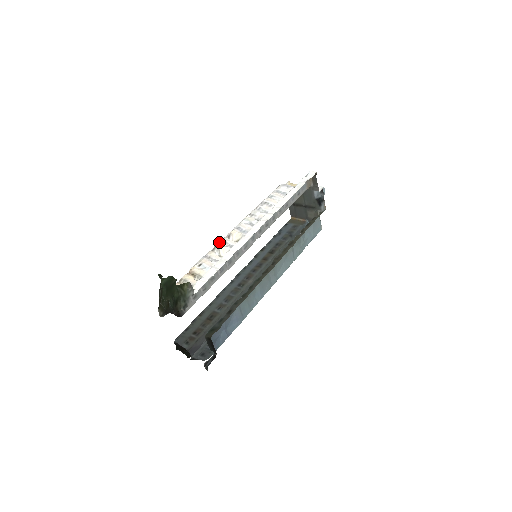
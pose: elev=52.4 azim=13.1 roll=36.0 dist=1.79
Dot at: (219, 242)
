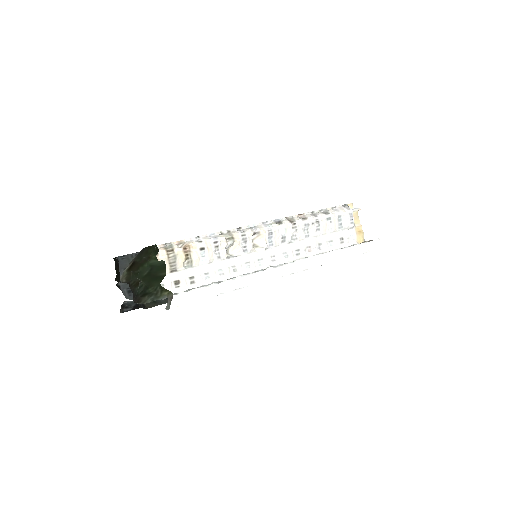
Dot at: (241, 234)
